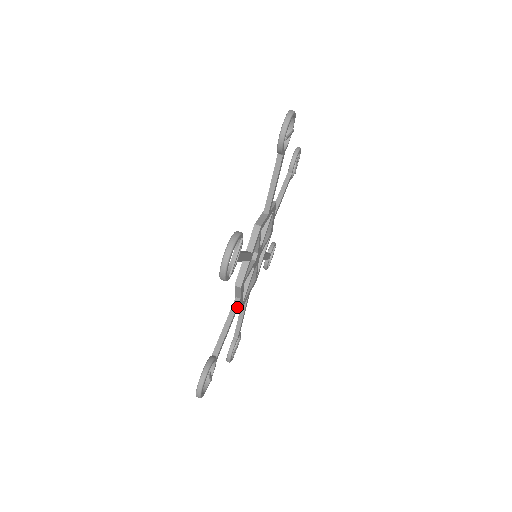
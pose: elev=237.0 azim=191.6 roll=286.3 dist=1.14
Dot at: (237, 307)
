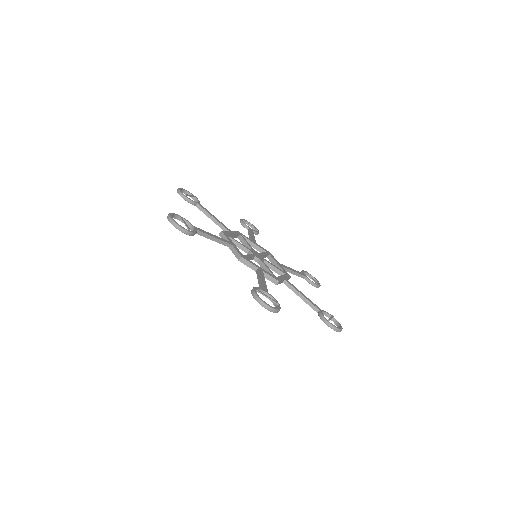
Dot at: (260, 272)
